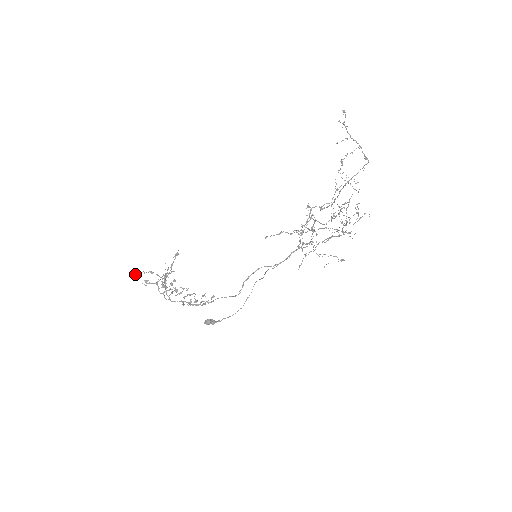
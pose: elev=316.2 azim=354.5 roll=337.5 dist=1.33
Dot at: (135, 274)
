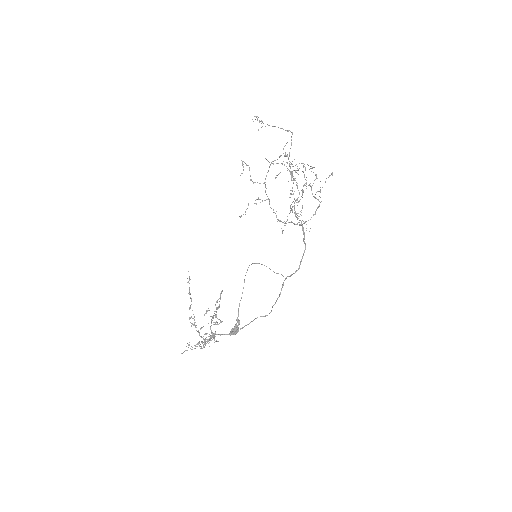
Dot at: (184, 351)
